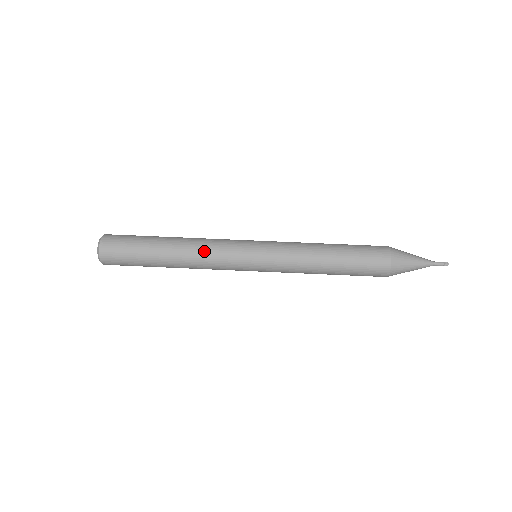
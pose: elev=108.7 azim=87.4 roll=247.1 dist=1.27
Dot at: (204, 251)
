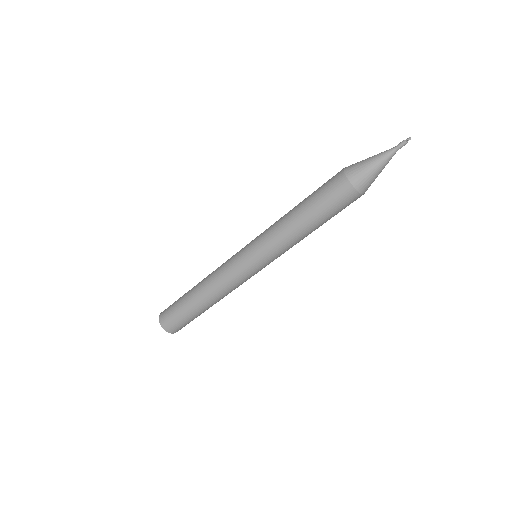
Dot at: occluded
